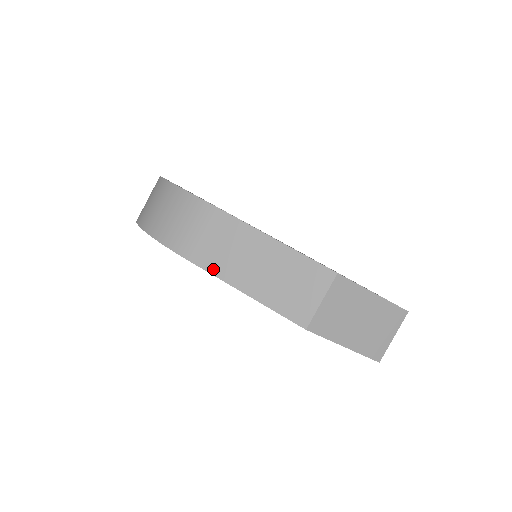
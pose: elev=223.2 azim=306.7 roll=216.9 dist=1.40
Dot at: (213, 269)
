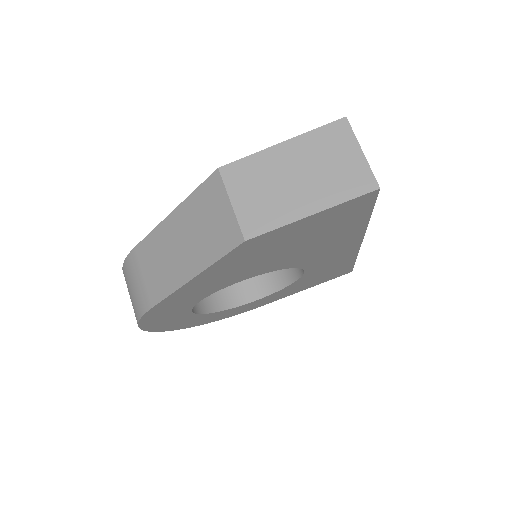
Dot at: (166, 291)
